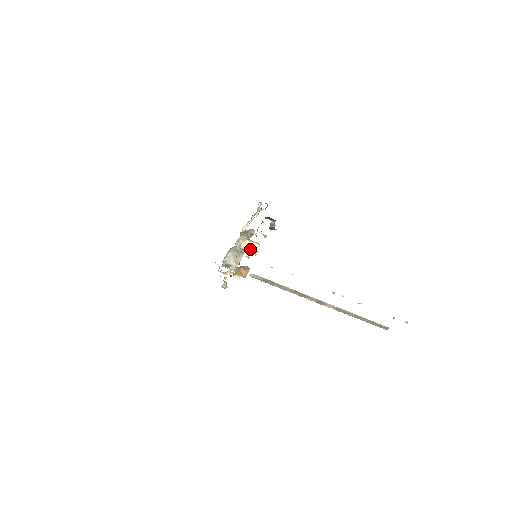
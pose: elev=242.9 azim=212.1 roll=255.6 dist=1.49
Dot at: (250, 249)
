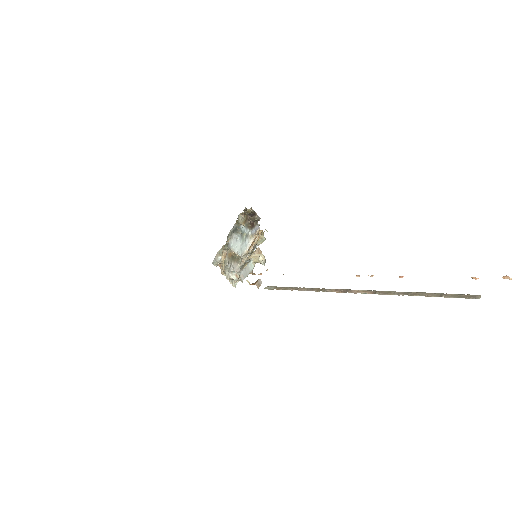
Dot at: (254, 257)
